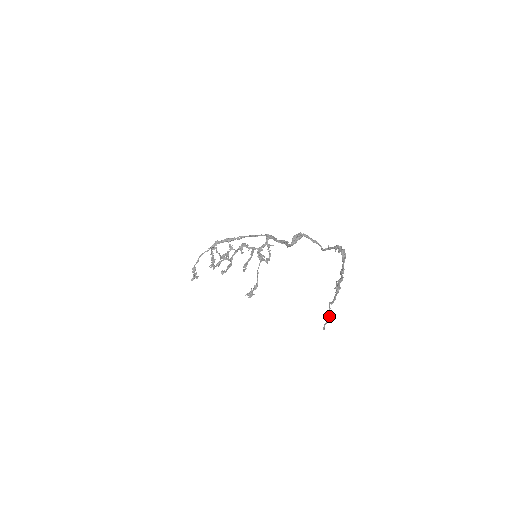
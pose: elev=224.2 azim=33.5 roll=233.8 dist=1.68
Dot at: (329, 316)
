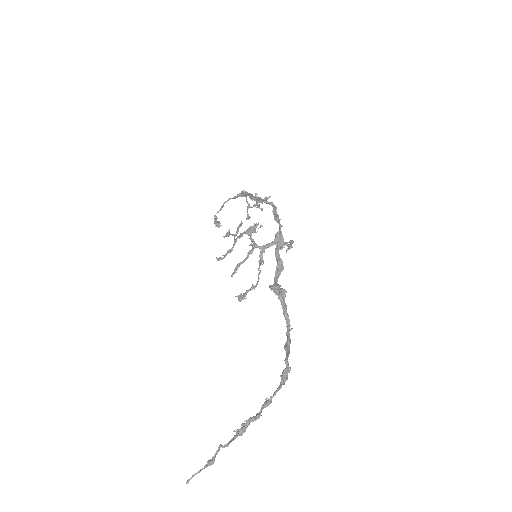
Dot at: (207, 465)
